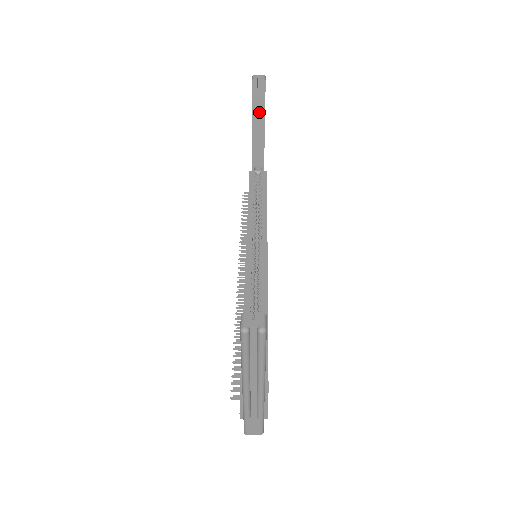
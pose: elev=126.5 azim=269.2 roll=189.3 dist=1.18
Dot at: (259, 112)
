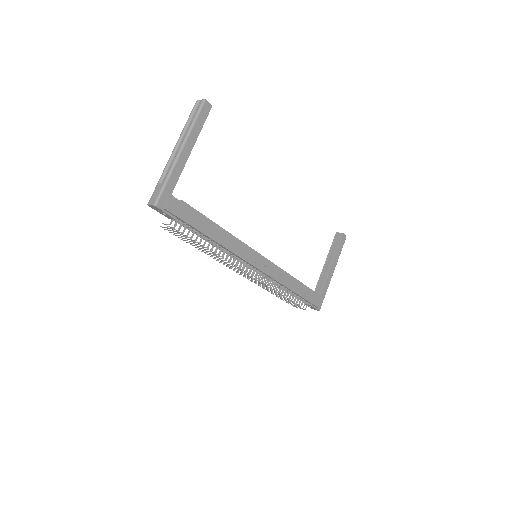
Dot at: occluded
